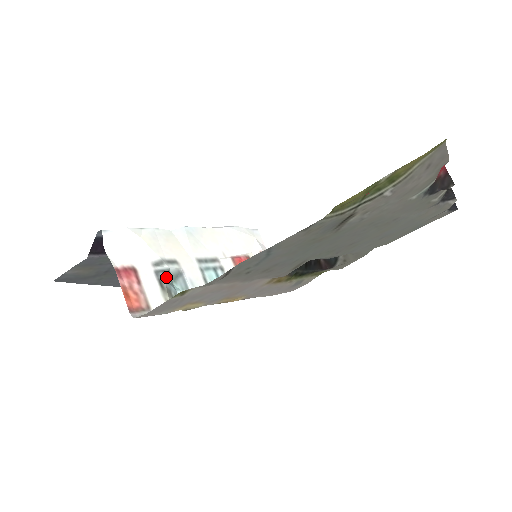
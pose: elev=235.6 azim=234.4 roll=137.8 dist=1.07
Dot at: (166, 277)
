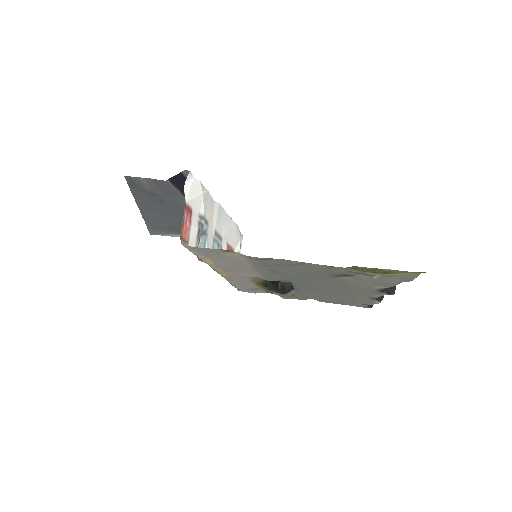
Dot at: occluded
